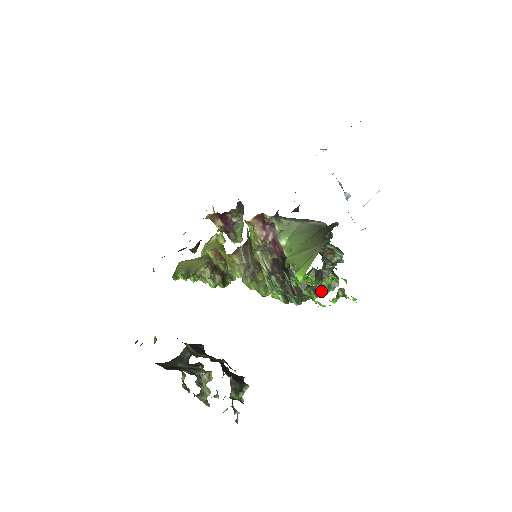
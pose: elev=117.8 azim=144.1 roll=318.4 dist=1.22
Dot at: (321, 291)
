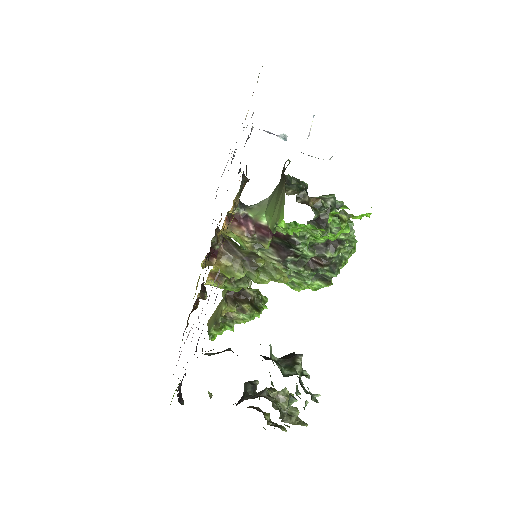
Dot at: (341, 241)
